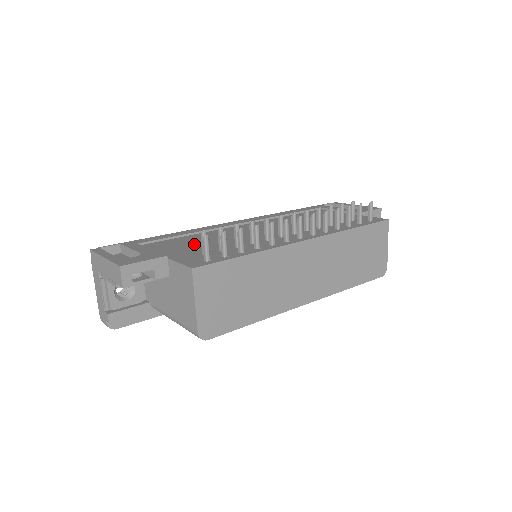
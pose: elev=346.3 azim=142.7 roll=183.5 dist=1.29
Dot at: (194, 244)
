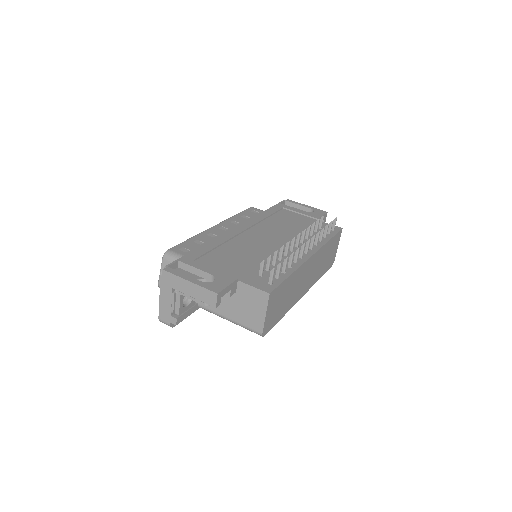
Dot at: (237, 260)
